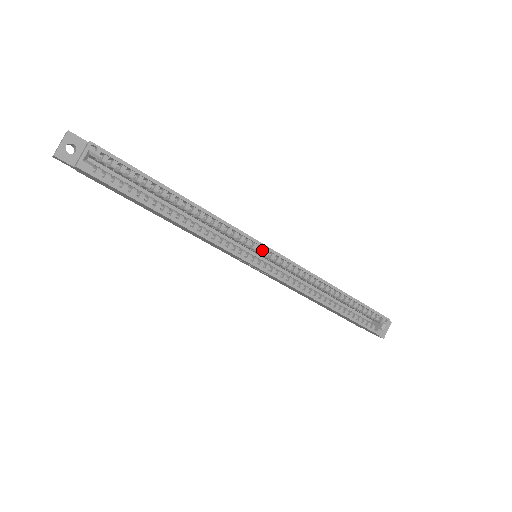
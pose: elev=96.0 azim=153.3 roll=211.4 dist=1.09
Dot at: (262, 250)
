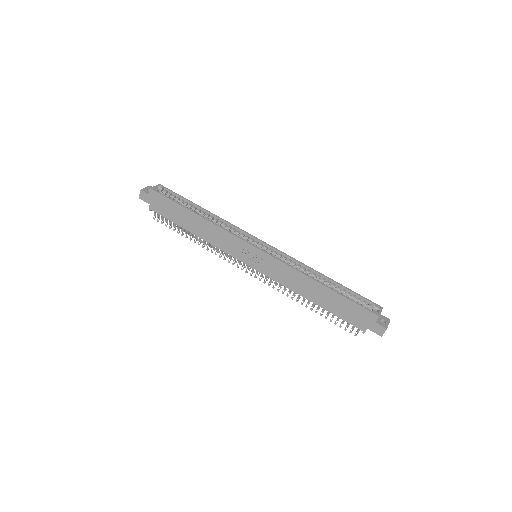
Dot at: (257, 242)
